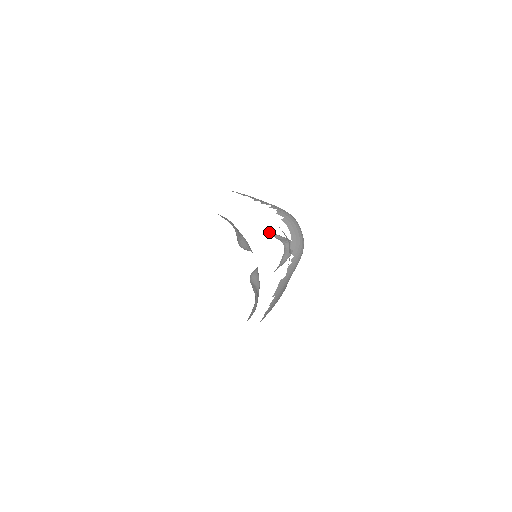
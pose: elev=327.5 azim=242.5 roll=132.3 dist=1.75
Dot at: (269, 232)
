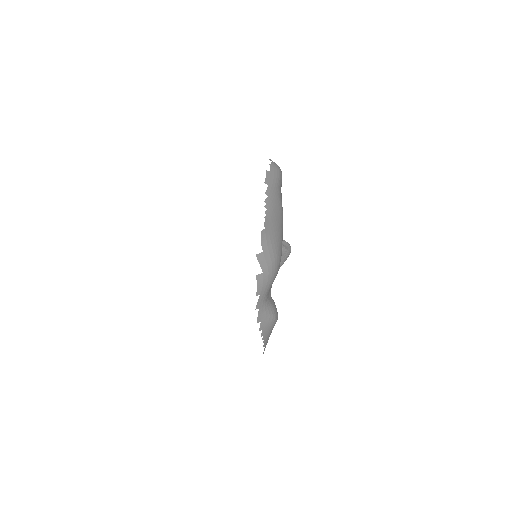
Dot at: occluded
